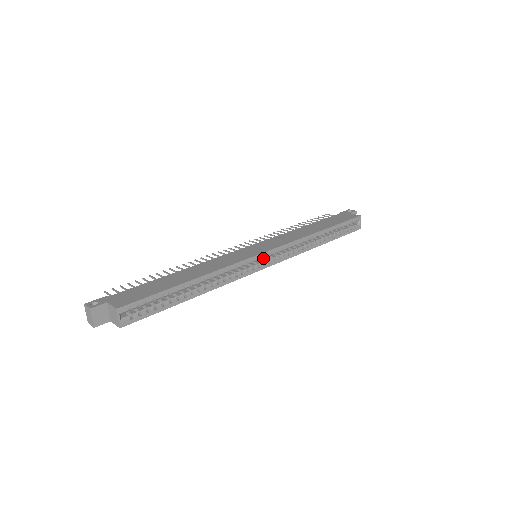
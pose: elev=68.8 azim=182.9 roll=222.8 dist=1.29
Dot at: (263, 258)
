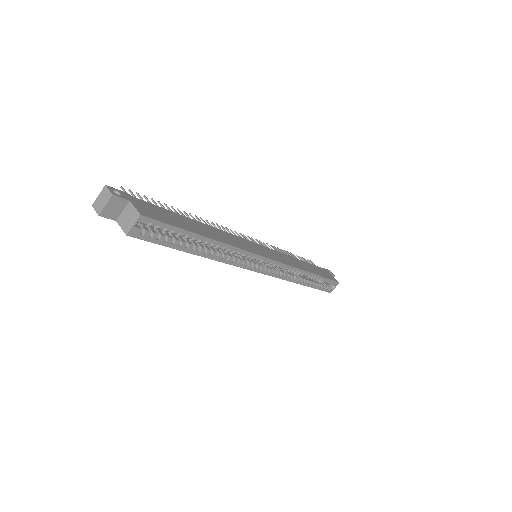
Dot at: (260, 262)
